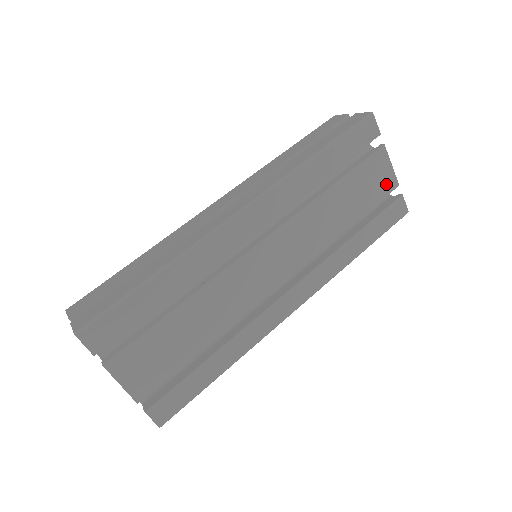
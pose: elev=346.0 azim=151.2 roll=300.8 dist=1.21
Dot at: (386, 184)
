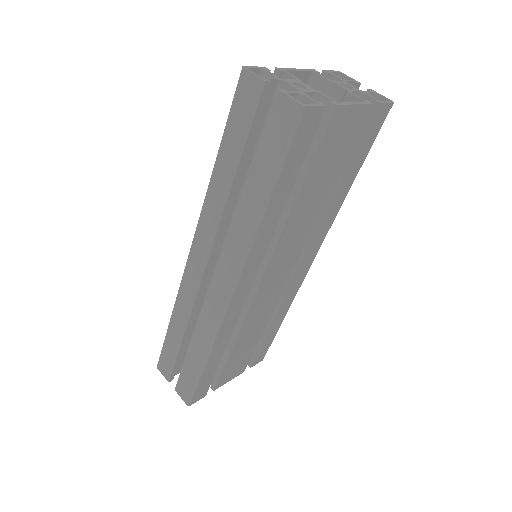
Dot at: (356, 123)
